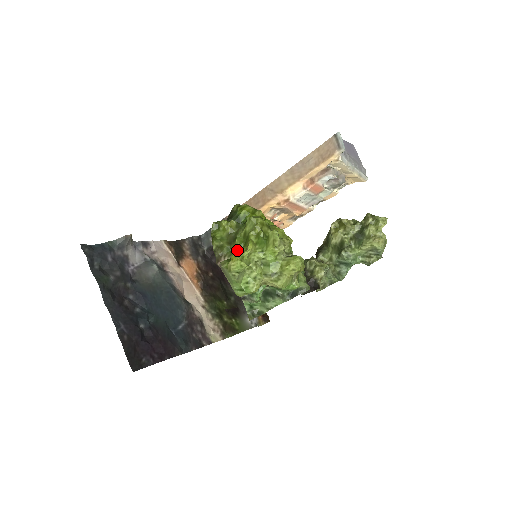
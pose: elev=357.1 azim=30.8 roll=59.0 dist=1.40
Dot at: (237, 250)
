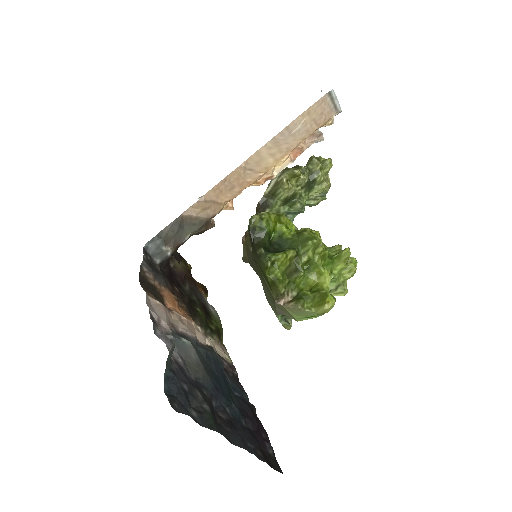
Dot at: (300, 280)
